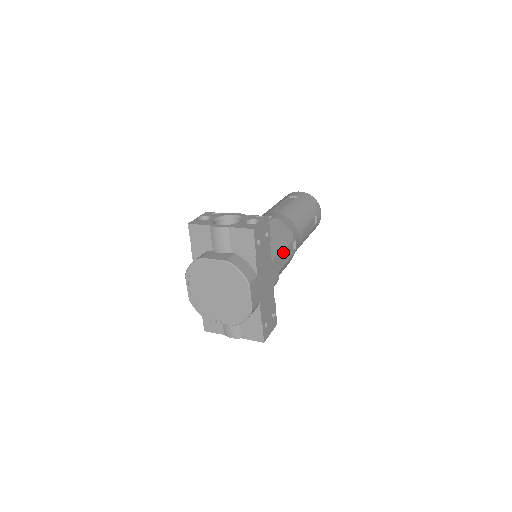
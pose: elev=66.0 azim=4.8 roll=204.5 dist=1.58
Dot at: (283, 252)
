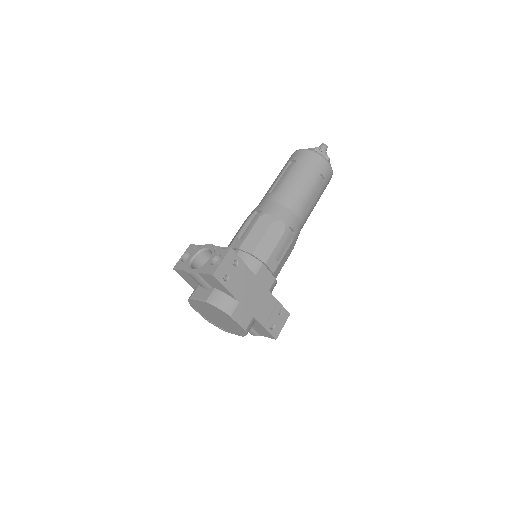
Dot at: (273, 252)
